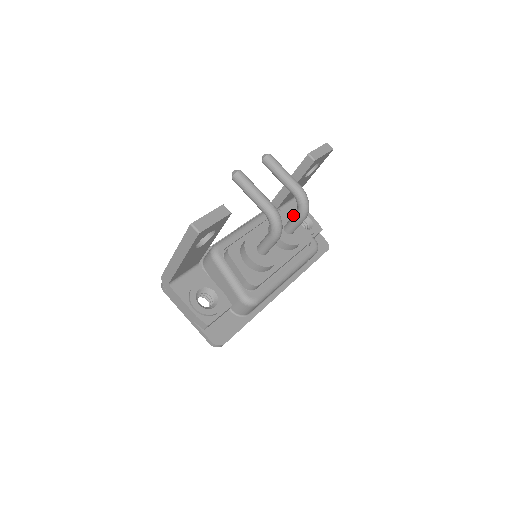
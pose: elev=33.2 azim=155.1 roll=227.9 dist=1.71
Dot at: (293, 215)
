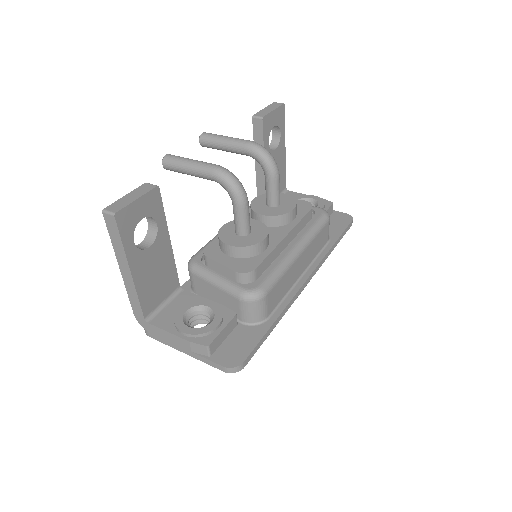
Dot at: occluded
